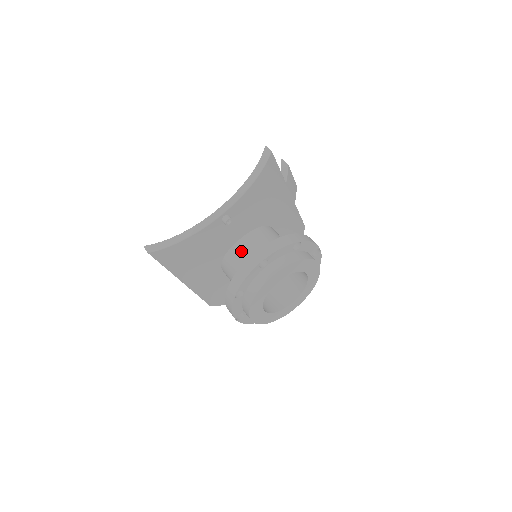
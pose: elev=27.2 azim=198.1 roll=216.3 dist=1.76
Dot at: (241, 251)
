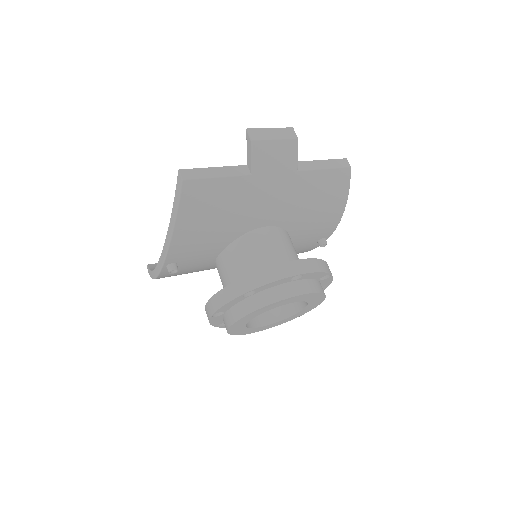
Dot at: (219, 274)
